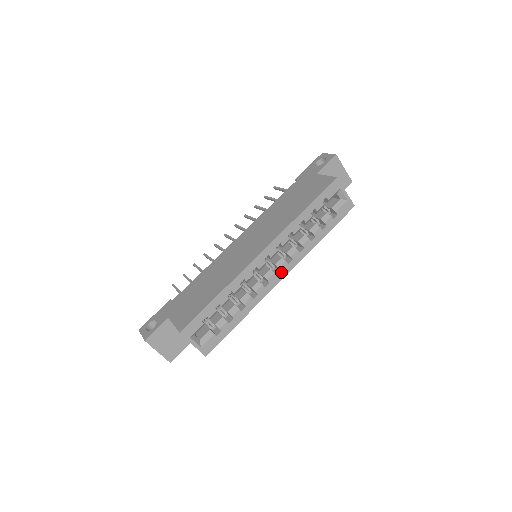
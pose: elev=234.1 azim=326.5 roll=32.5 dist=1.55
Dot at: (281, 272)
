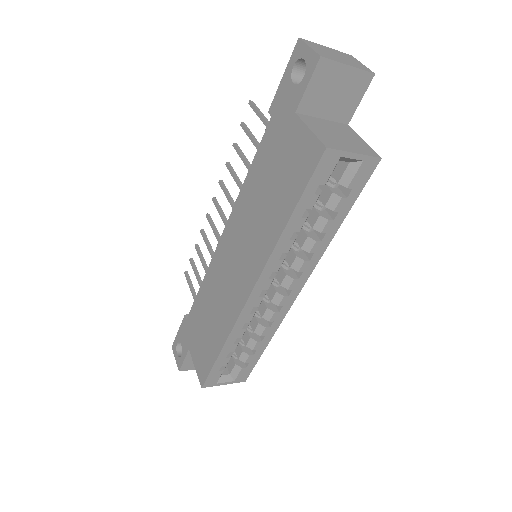
Dot at: (293, 290)
